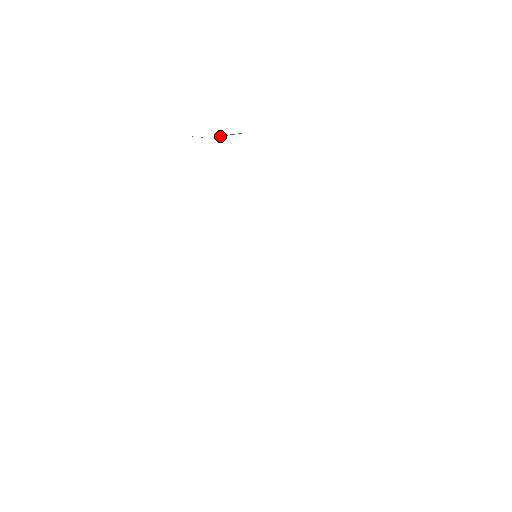
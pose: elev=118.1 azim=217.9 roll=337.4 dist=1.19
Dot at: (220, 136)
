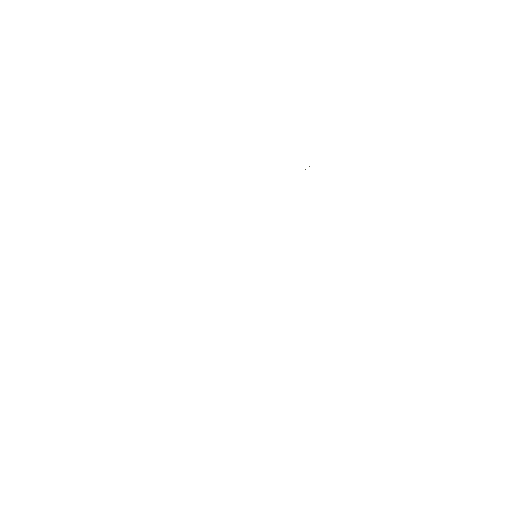
Dot at: occluded
